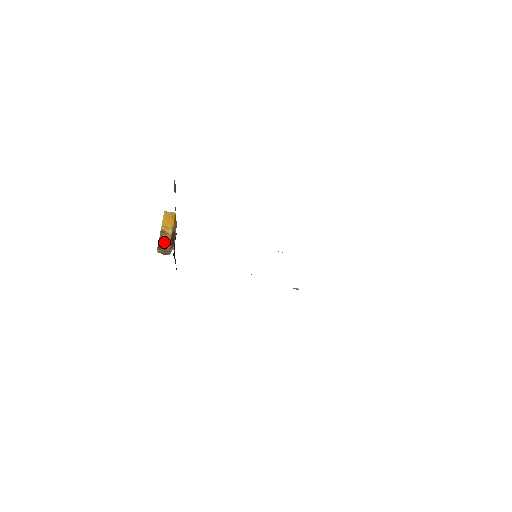
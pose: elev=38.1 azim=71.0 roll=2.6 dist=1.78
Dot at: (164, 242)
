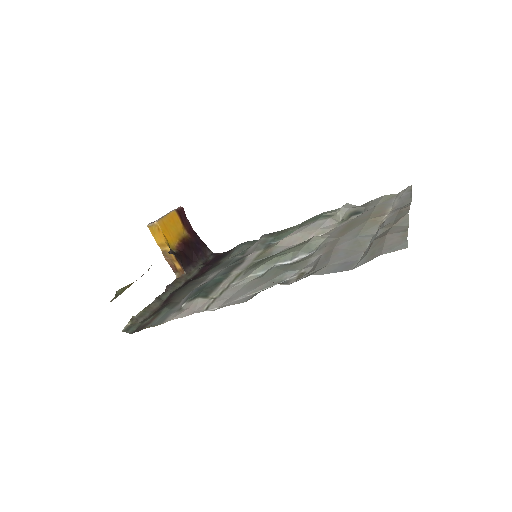
Dot at: (174, 263)
